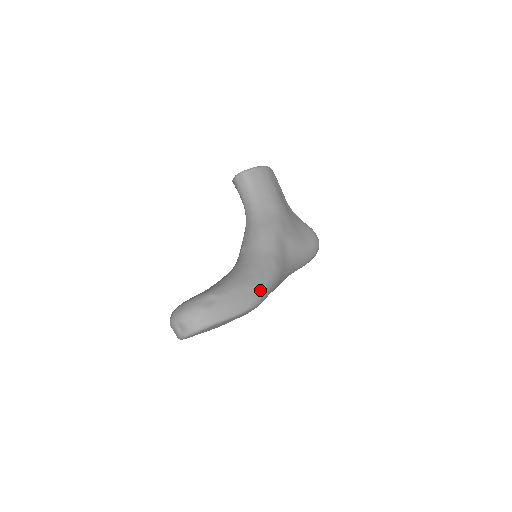
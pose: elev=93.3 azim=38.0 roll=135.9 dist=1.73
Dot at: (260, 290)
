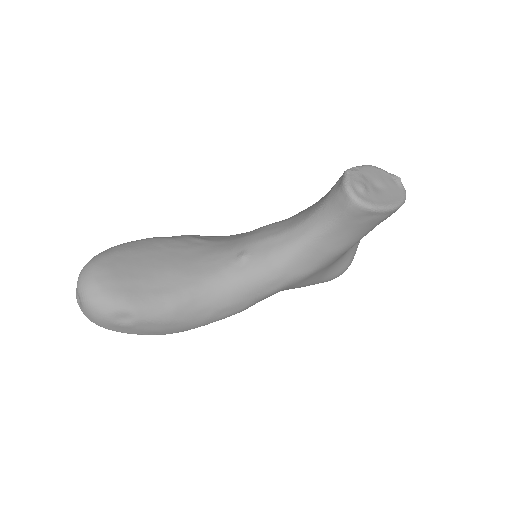
Dot at: (192, 328)
